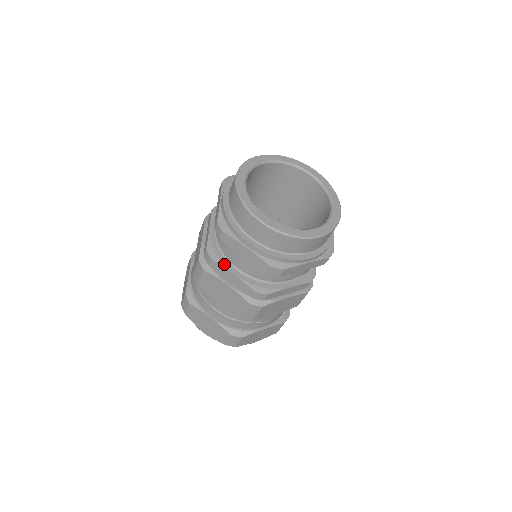
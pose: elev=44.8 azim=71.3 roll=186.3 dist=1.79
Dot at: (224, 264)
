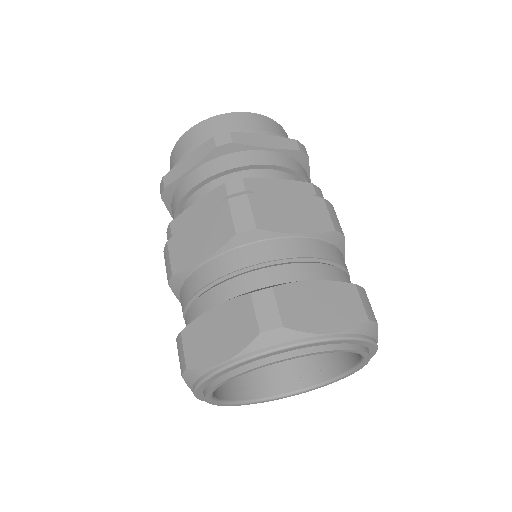
Dot at: (185, 213)
